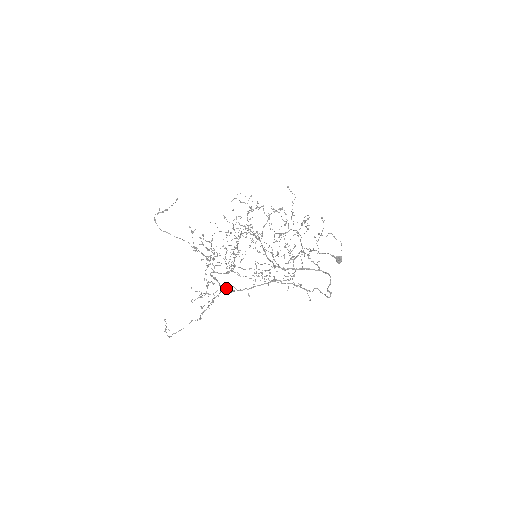
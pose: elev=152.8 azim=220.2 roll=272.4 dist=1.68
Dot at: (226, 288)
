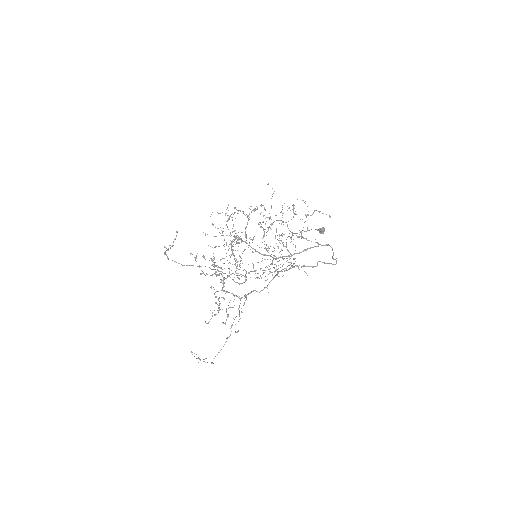
Dot at: occluded
